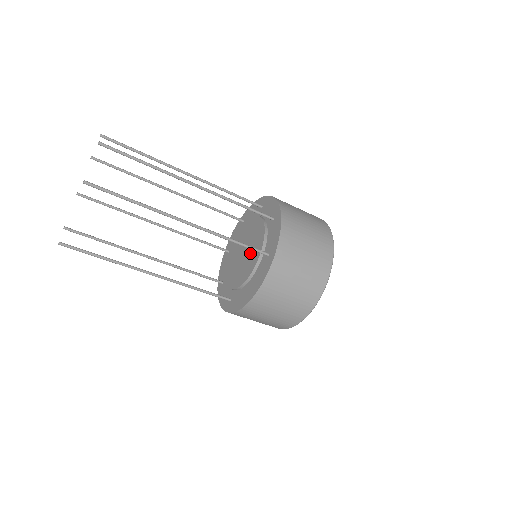
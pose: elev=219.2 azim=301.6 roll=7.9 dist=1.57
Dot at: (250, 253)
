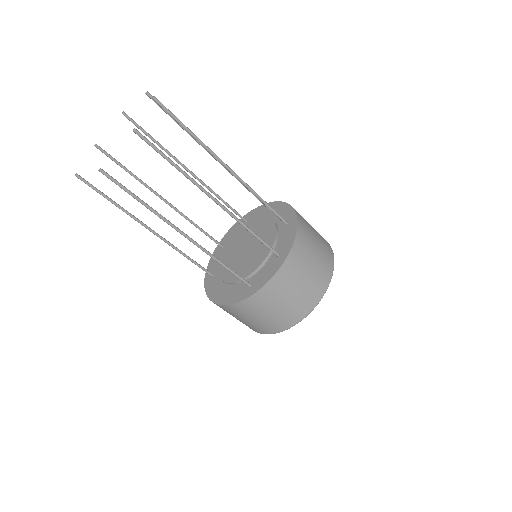
Dot at: (246, 261)
